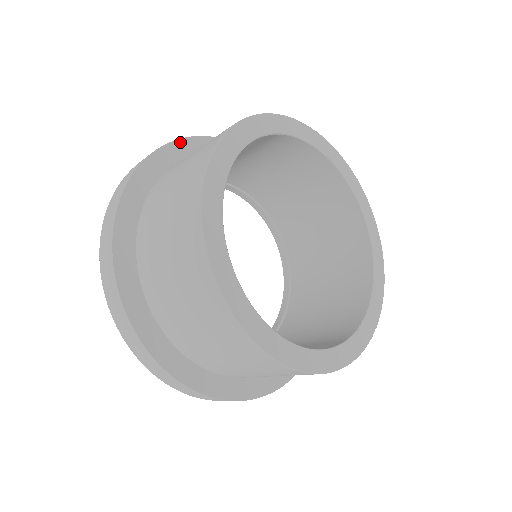
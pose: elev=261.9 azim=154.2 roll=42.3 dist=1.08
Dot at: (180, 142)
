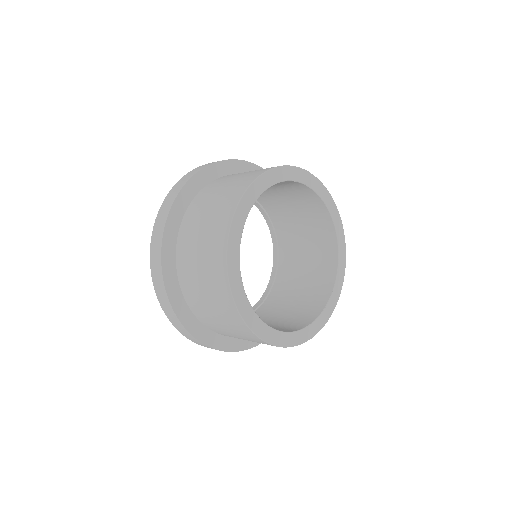
Dot at: (227, 162)
